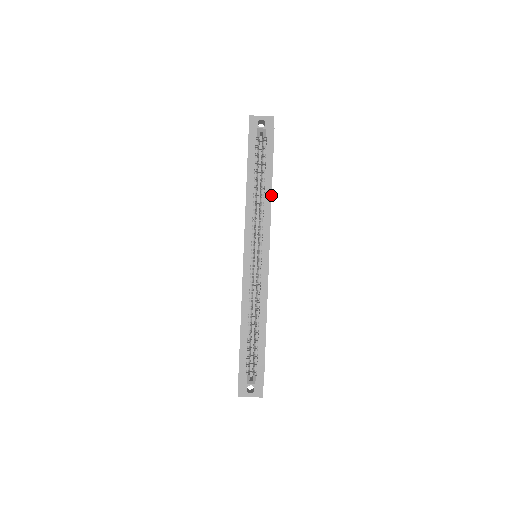
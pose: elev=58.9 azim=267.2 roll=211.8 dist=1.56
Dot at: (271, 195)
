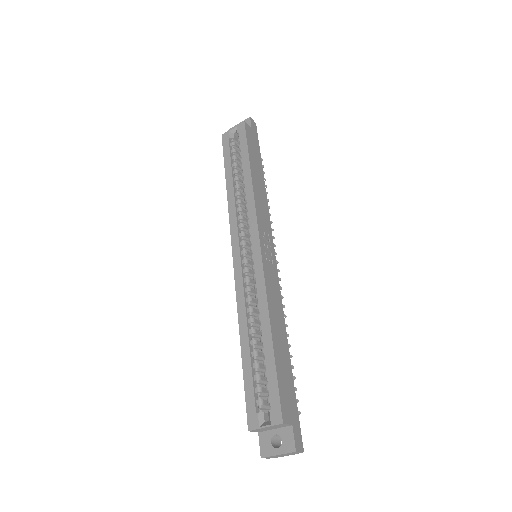
Dot at: (251, 180)
